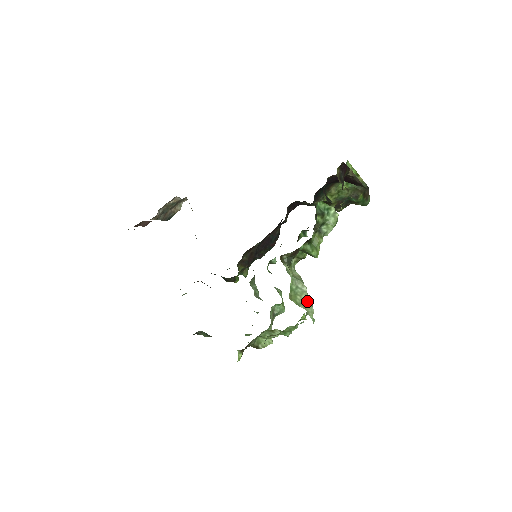
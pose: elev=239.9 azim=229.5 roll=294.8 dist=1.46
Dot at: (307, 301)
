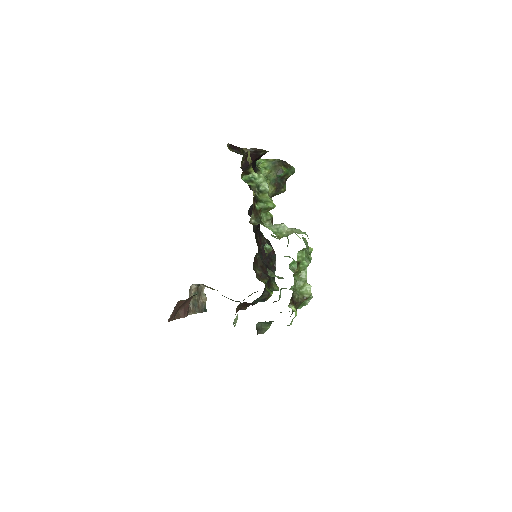
Dot at: (291, 229)
